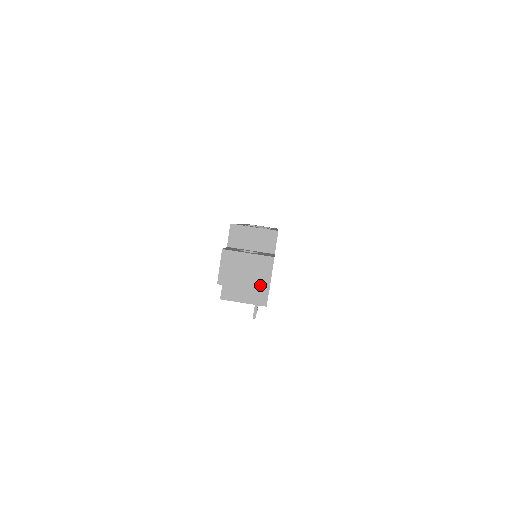
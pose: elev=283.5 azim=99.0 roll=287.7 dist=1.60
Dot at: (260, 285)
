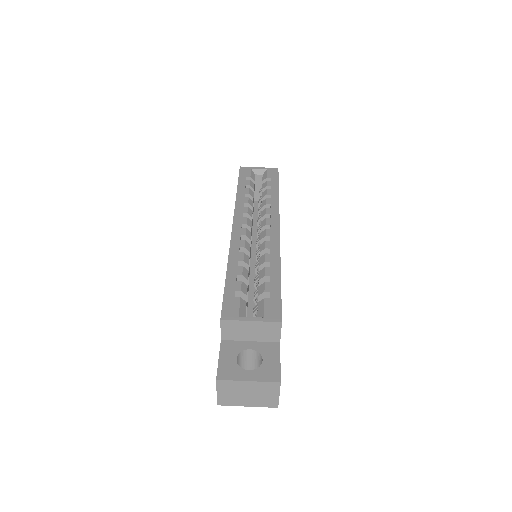
Dot at: (267, 403)
